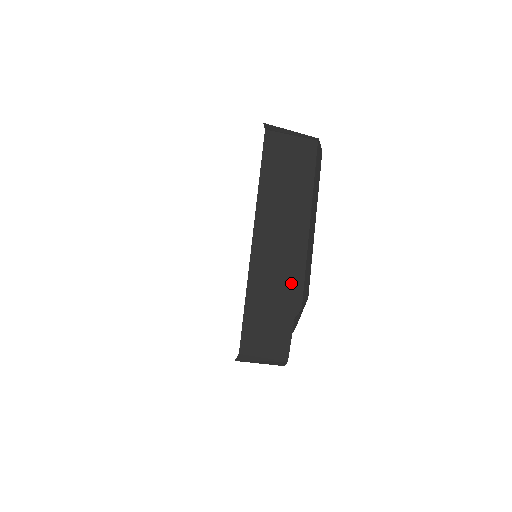
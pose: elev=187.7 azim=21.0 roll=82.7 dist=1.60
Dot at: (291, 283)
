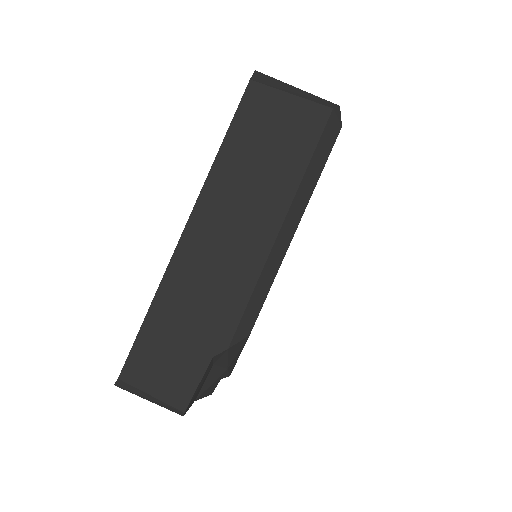
Dot at: (223, 307)
